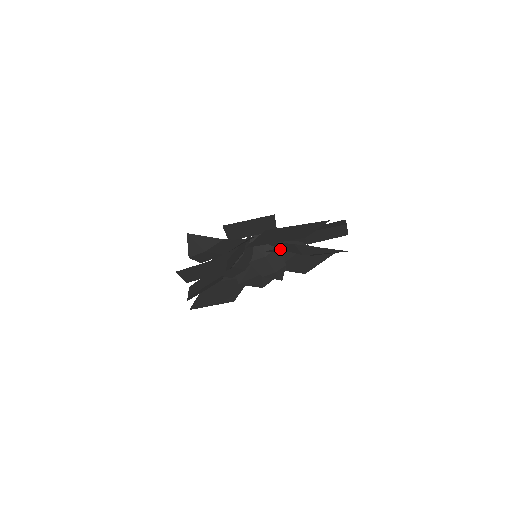
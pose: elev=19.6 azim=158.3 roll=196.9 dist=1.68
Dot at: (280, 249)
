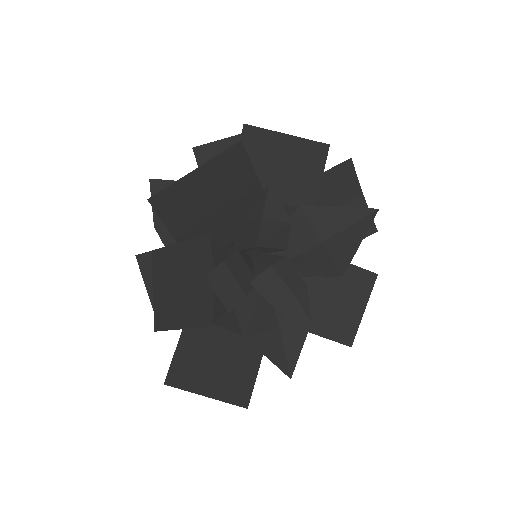
Dot at: (290, 257)
